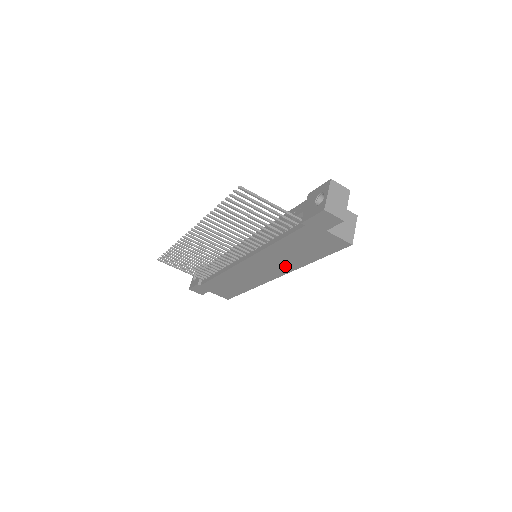
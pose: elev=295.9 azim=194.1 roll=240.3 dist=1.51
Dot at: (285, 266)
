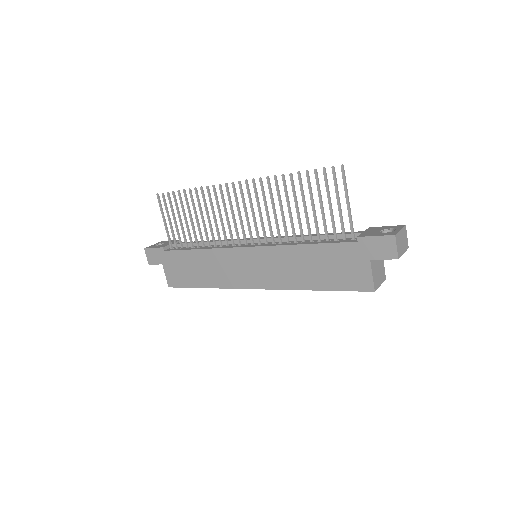
Dot at: (282, 279)
